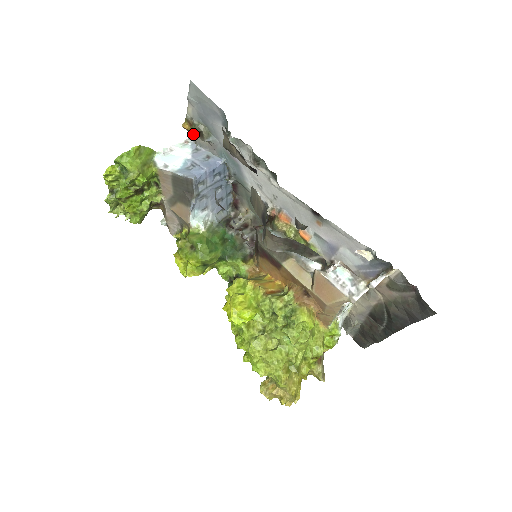
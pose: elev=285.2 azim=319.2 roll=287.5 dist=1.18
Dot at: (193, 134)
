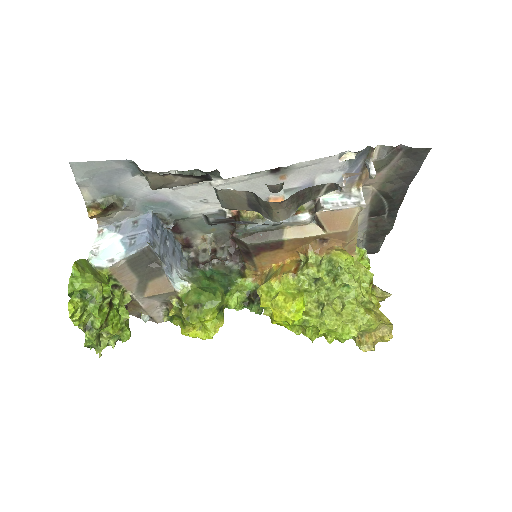
Dot at: (105, 215)
